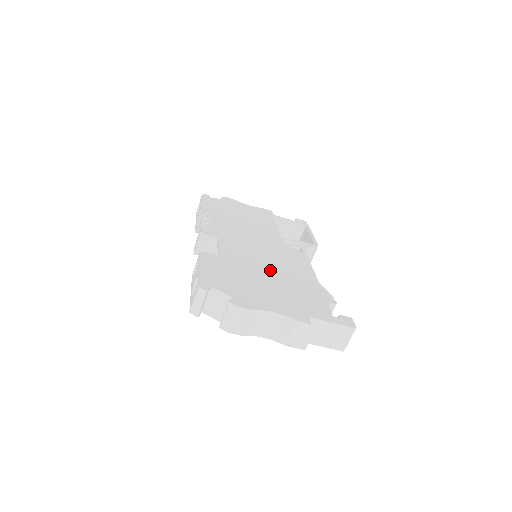
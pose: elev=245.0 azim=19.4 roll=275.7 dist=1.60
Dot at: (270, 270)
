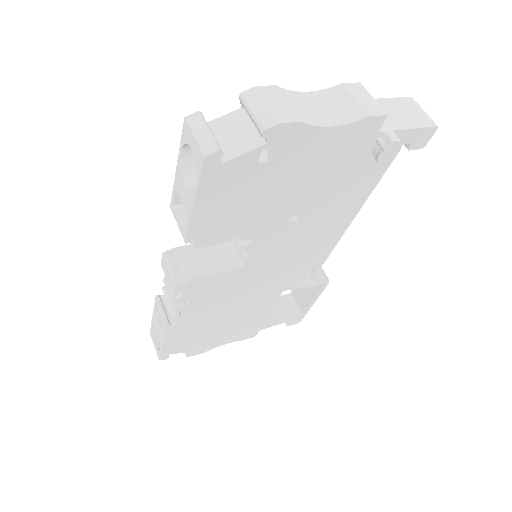
Dot at: occluded
